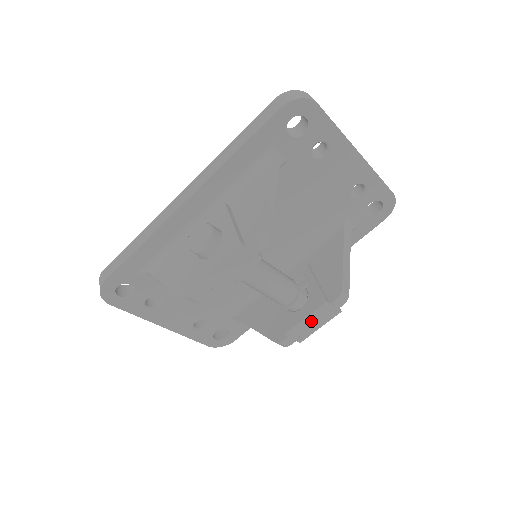
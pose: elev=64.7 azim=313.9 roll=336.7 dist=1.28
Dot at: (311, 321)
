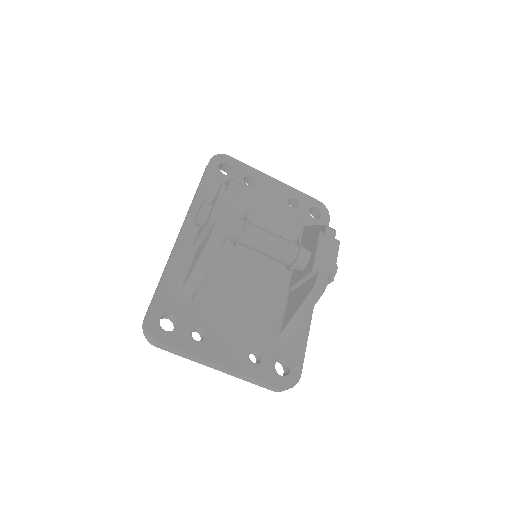
Dot at: (323, 254)
